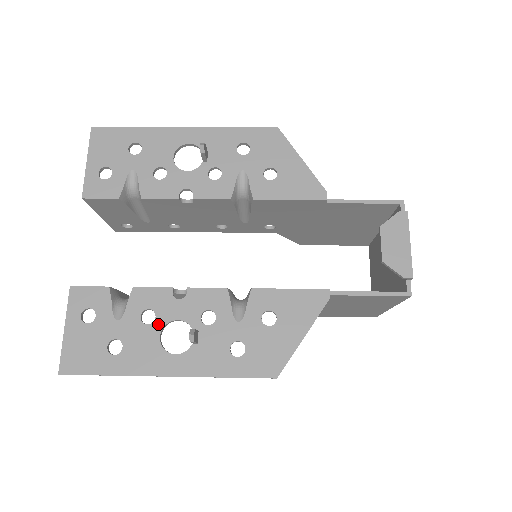
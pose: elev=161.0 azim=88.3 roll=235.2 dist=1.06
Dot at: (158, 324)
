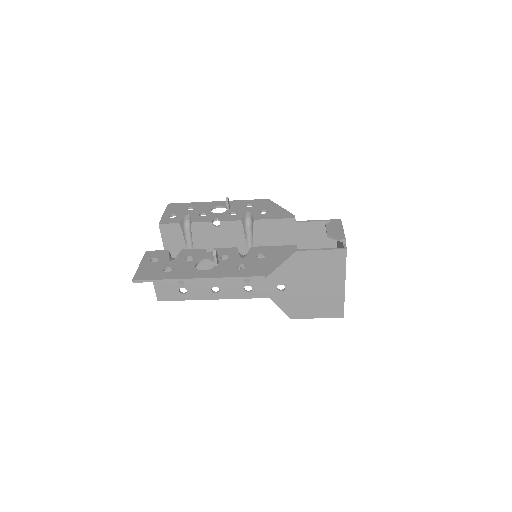
Dot at: (195, 261)
